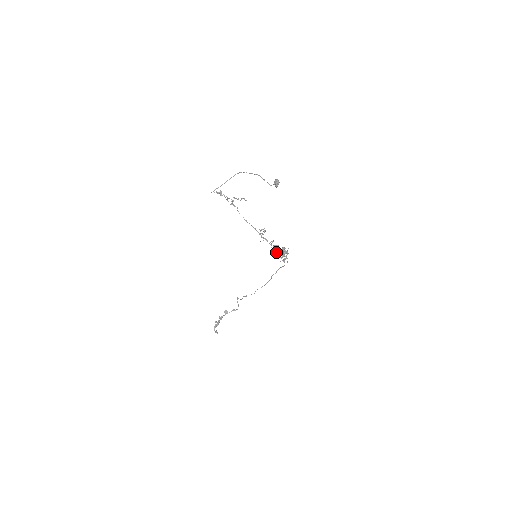
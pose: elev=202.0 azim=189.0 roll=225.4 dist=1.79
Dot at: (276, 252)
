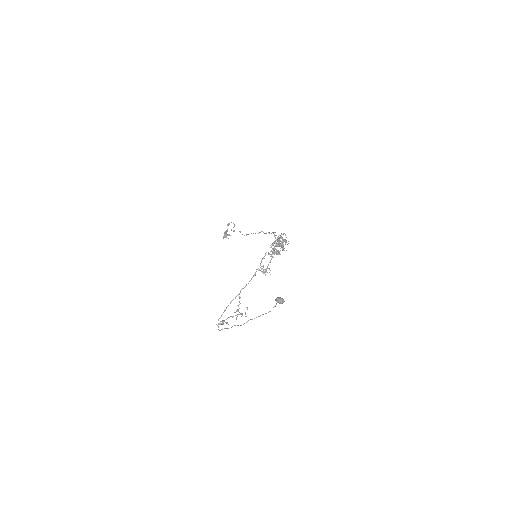
Dot at: occluded
